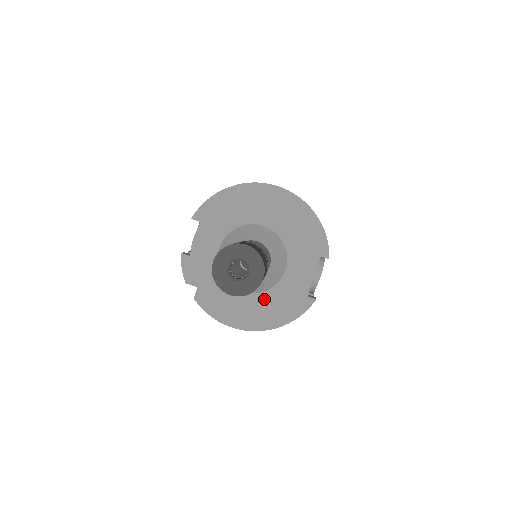
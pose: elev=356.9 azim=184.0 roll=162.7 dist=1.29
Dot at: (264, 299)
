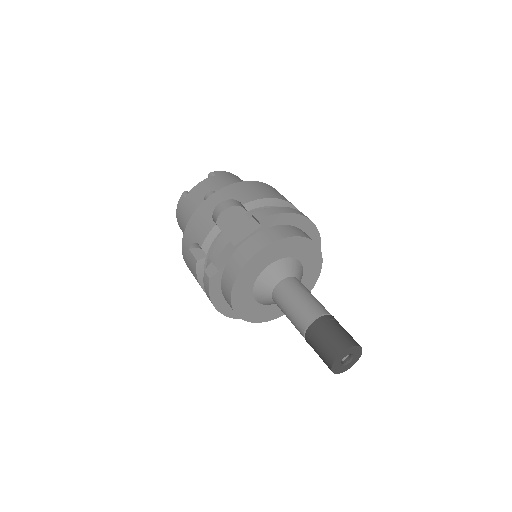
Dot at: (262, 309)
